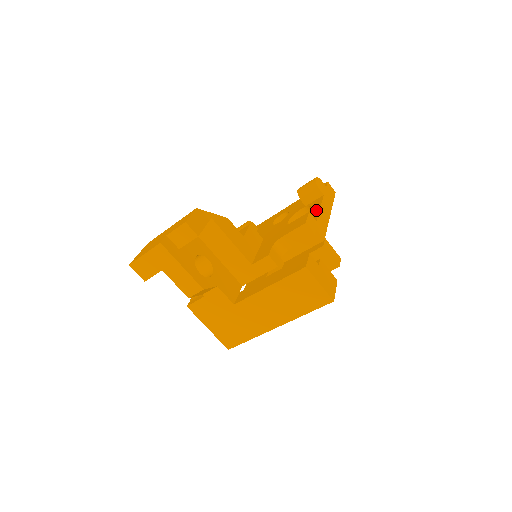
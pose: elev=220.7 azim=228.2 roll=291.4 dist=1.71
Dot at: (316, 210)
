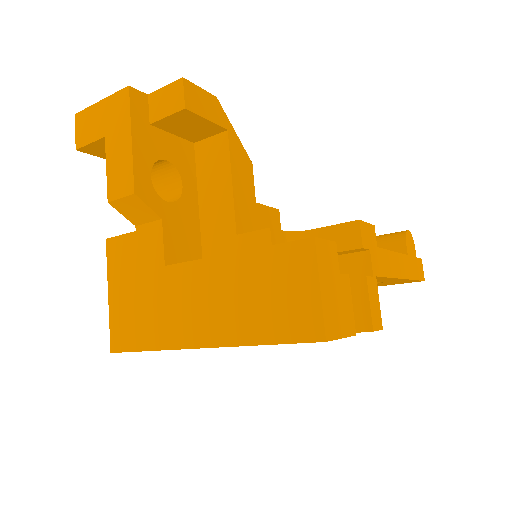
Dot at: occluded
